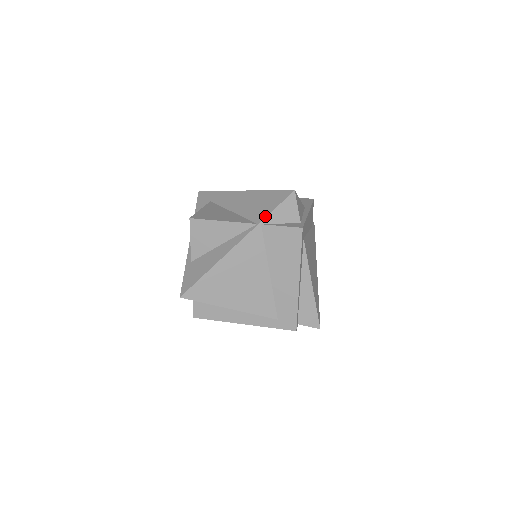
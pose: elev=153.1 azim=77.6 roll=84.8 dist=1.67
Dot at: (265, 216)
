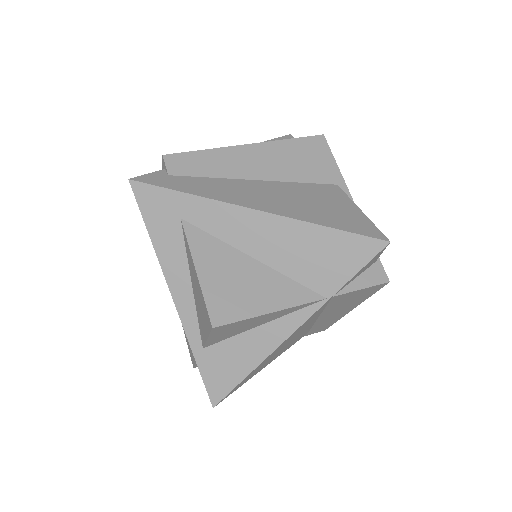
Dot at: (340, 286)
